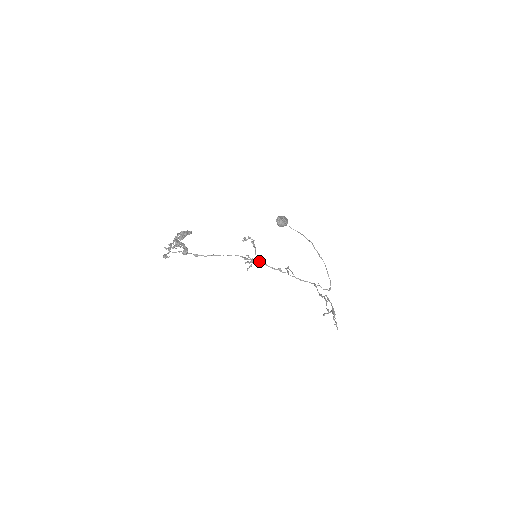
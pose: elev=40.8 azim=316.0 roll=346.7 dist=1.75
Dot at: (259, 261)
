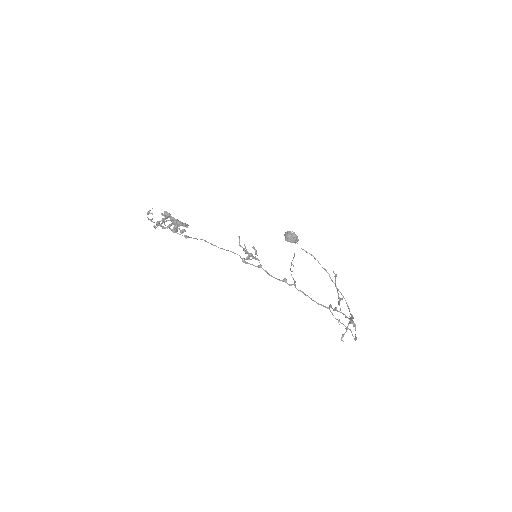
Dot at: (260, 266)
